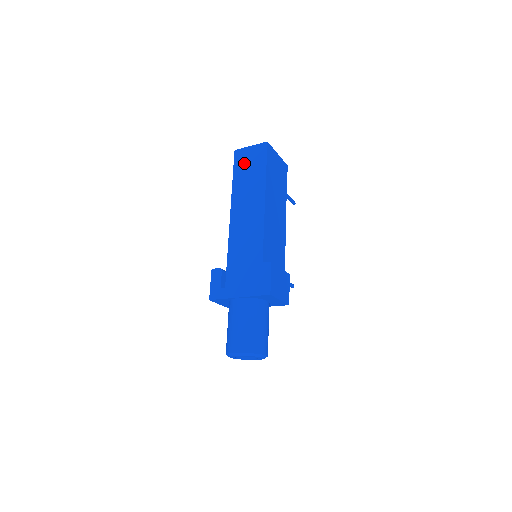
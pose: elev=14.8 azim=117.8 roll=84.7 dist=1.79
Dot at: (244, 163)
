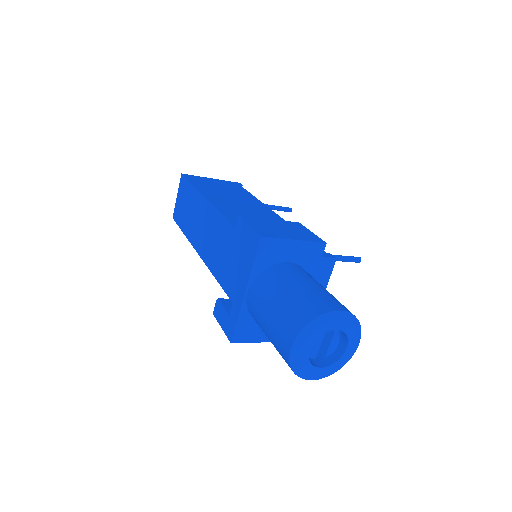
Dot at: (181, 211)
